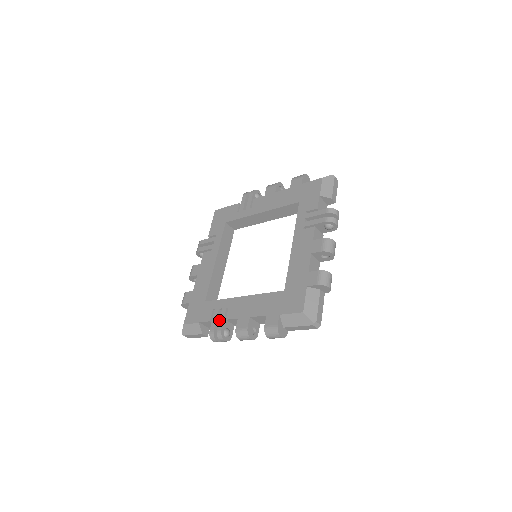
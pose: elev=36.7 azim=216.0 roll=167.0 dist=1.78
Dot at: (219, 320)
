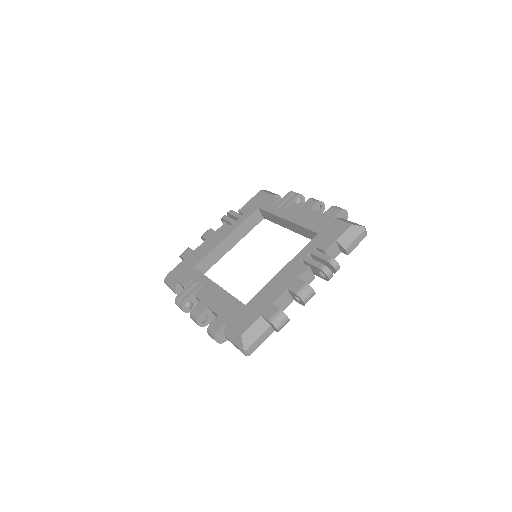
Dot at: (189, 291)
